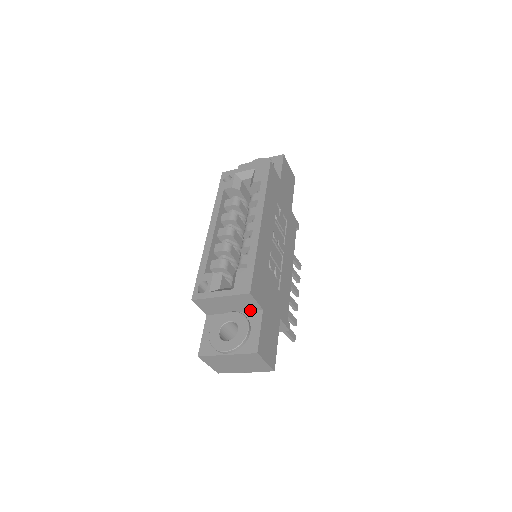
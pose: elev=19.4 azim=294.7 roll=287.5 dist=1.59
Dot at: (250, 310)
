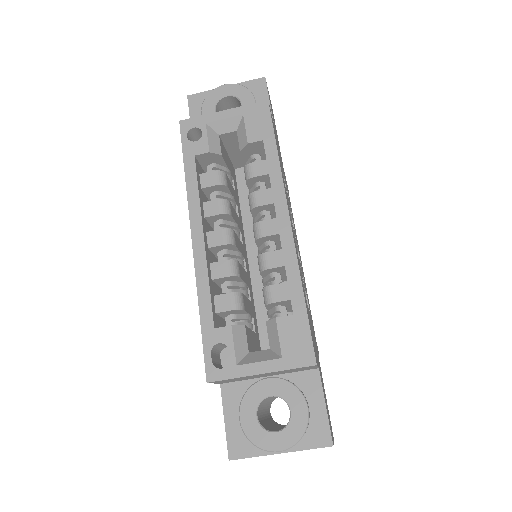
Dot at: (297, 371)
